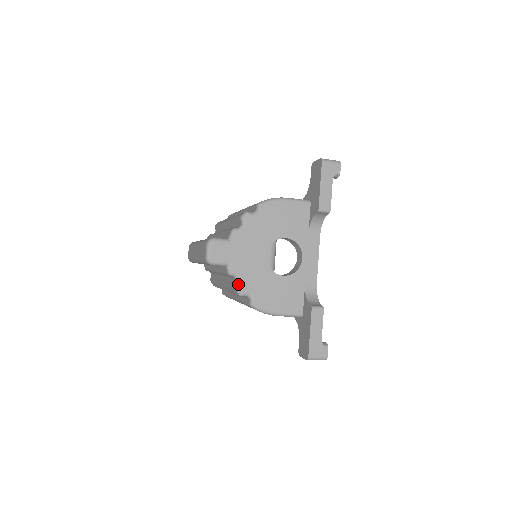
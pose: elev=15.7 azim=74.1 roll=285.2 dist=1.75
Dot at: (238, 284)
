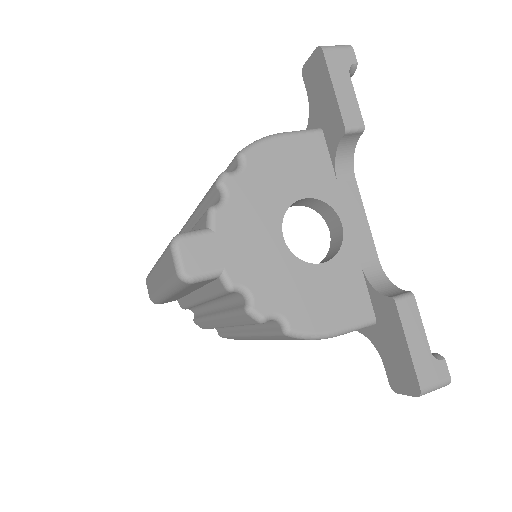
Dot at: (251, 302)
